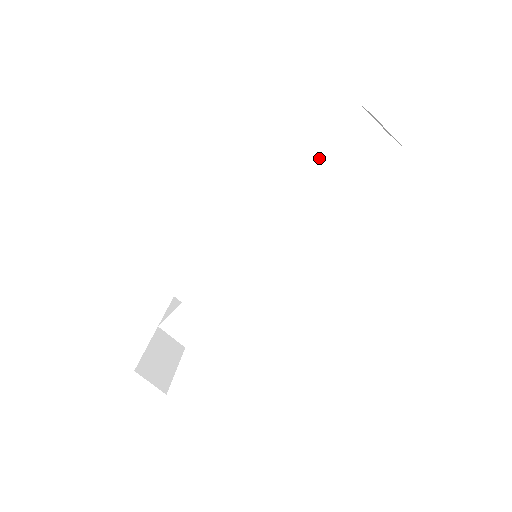
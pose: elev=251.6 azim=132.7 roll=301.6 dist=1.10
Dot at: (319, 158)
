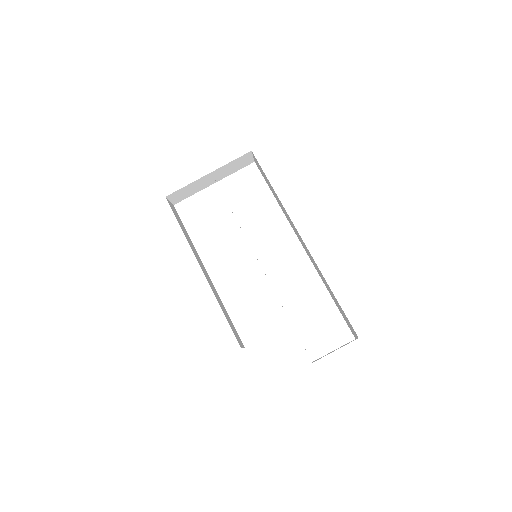
Dot at: occluded
